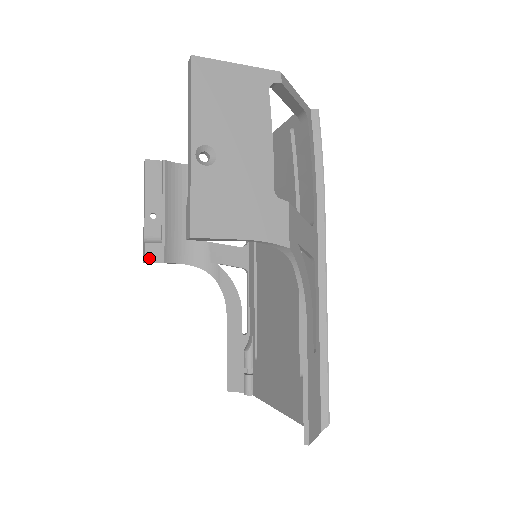
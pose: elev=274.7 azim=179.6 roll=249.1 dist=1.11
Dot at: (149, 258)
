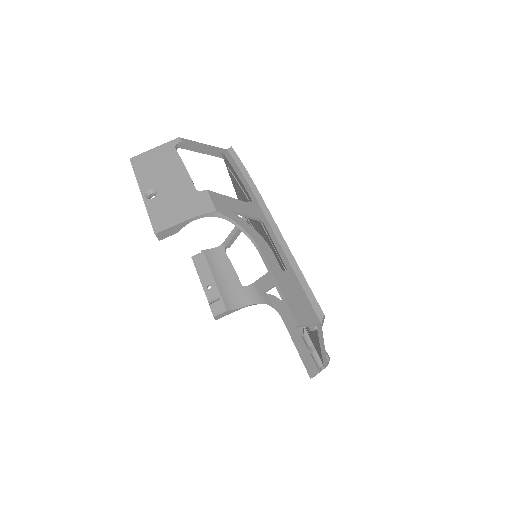
Dot at: (216, 313)
